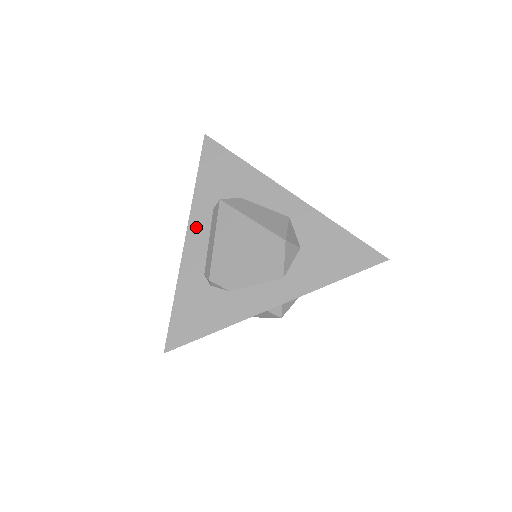
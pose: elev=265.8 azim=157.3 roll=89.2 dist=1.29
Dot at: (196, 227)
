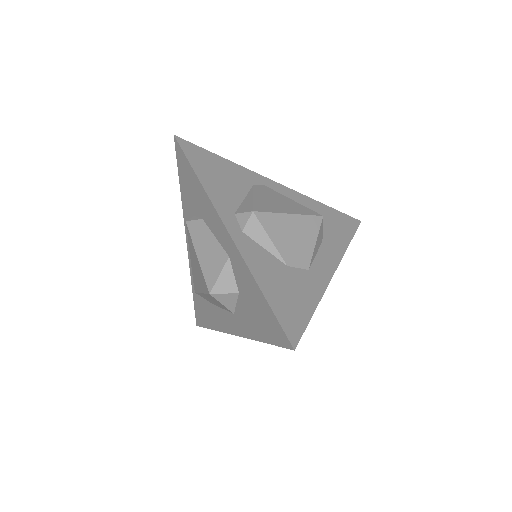
Dot at: occluded
